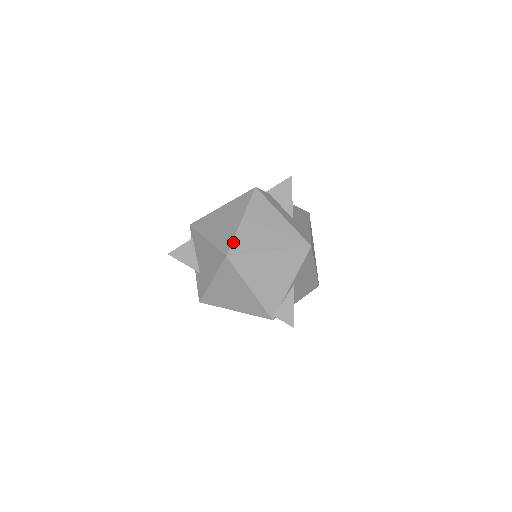
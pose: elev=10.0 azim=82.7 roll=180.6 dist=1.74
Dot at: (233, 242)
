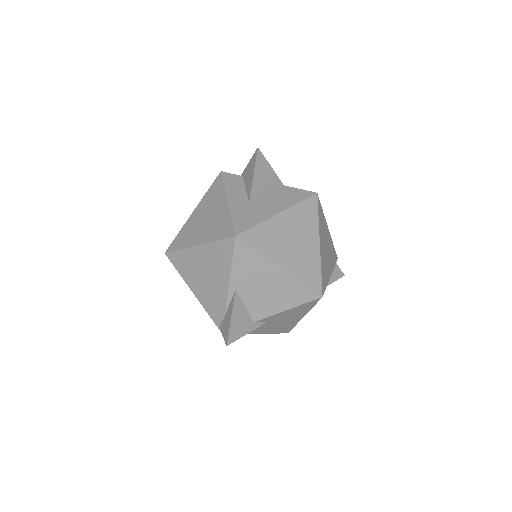
Dot at: (176, 237)
